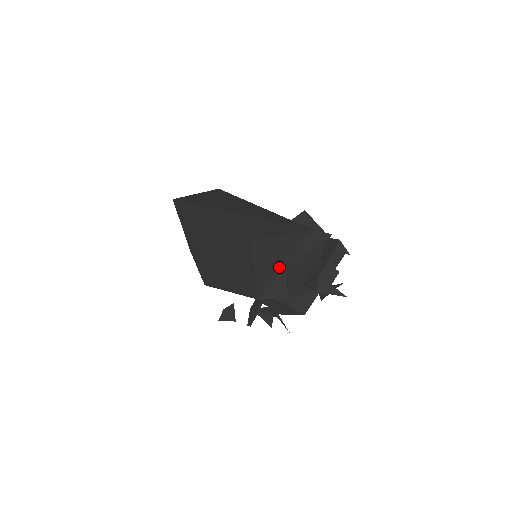
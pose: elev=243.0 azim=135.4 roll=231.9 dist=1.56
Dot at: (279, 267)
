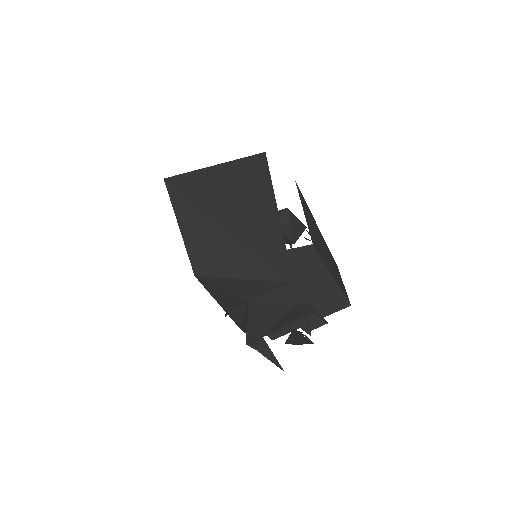
Dot at: (240, 300)
